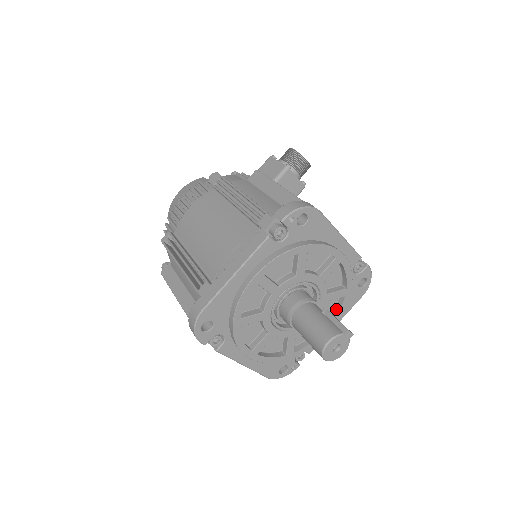
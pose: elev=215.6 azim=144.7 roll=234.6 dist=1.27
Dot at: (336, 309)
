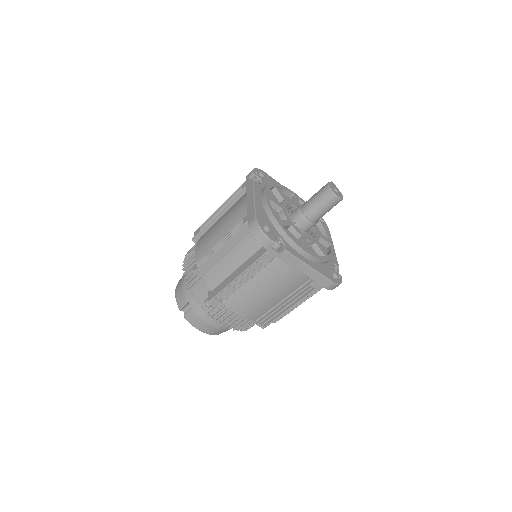
Dot at: (323, 232)
